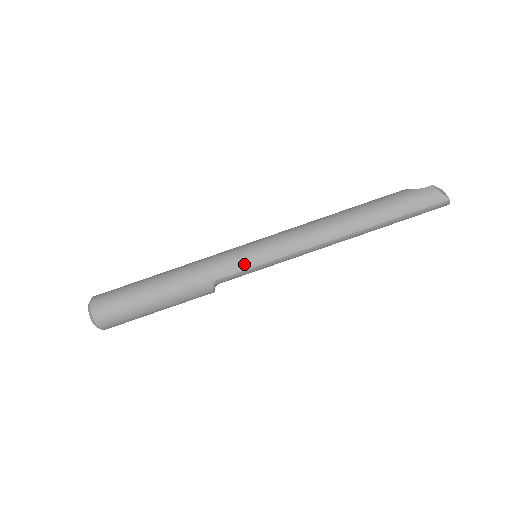
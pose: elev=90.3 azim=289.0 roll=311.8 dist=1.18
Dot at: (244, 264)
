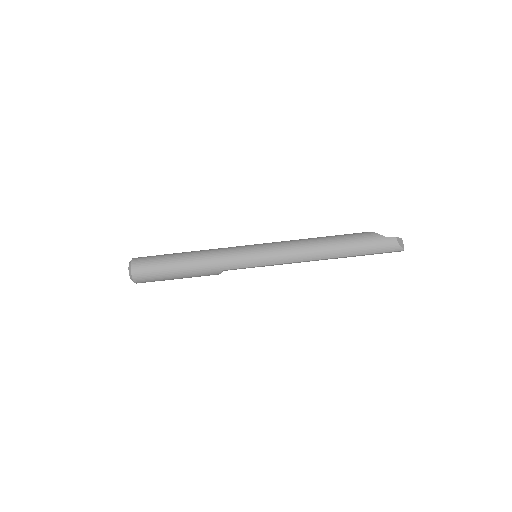
Dot at: (246, 264)
